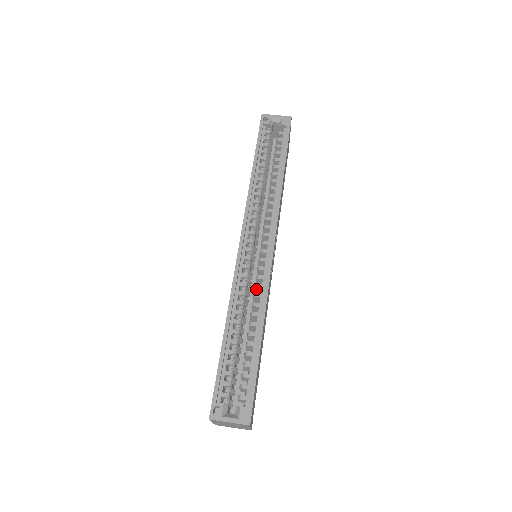
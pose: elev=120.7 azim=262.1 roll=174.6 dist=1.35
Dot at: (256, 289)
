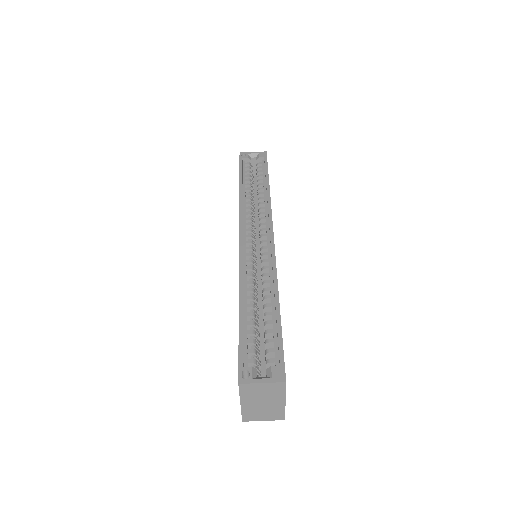
Dot at: (263, 272)
